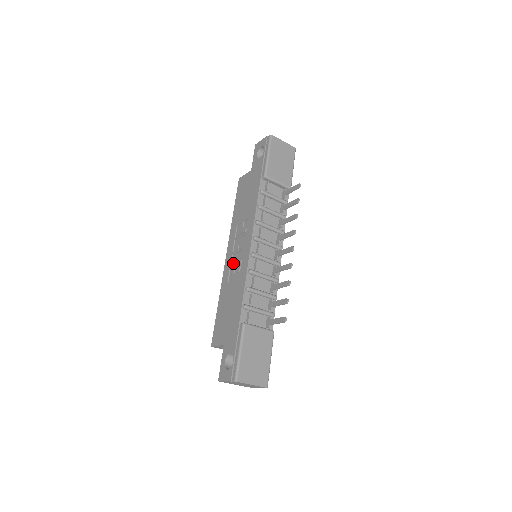
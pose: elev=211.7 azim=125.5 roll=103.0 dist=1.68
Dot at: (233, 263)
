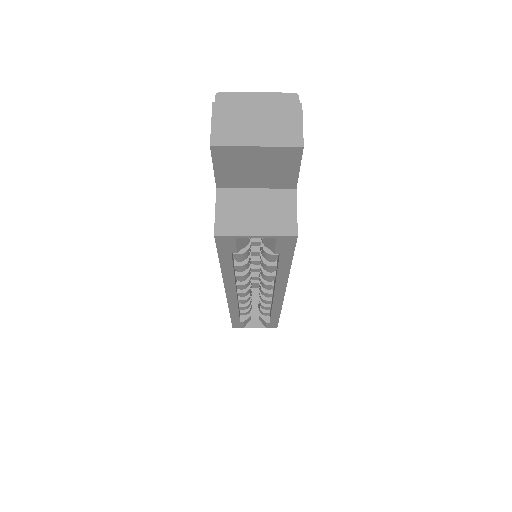
Dot at: occluded
